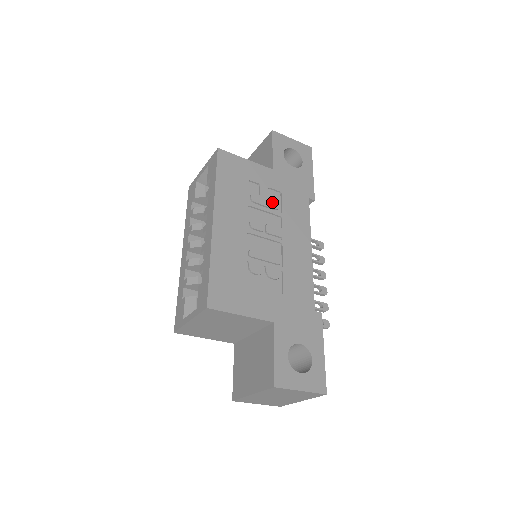
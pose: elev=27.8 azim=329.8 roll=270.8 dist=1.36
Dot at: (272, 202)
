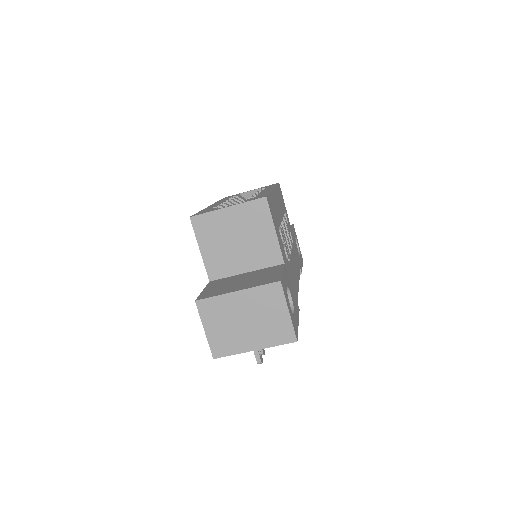
Dot at: (290, 236)
